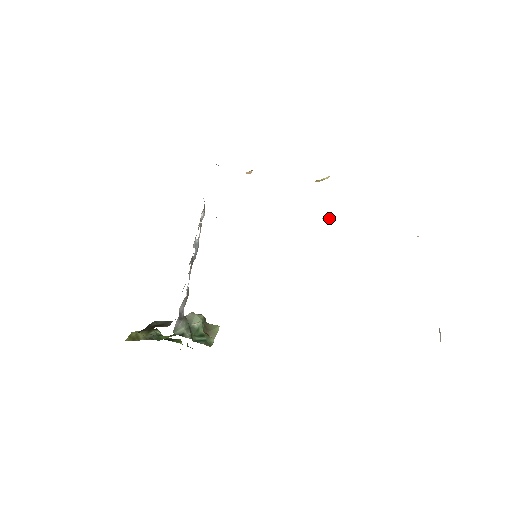
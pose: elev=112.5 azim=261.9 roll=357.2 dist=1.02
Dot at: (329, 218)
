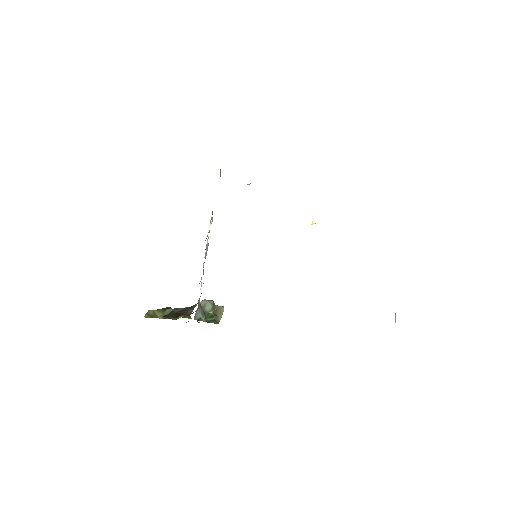
Dot at: occluded
